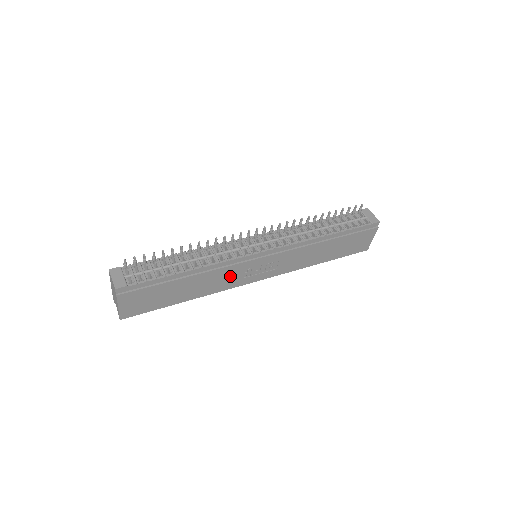
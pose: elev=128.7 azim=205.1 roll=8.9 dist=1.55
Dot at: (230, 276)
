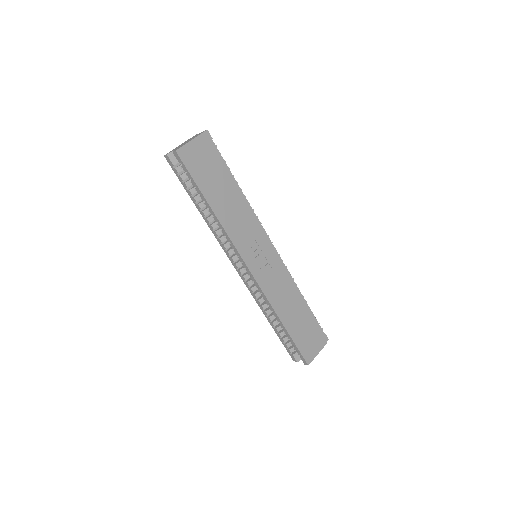
Dot at: (246, 232)
